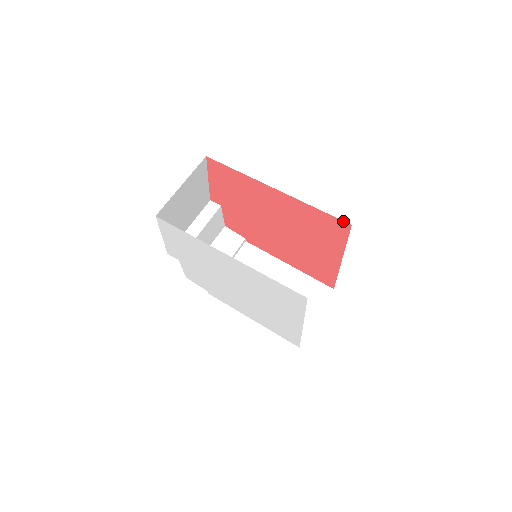
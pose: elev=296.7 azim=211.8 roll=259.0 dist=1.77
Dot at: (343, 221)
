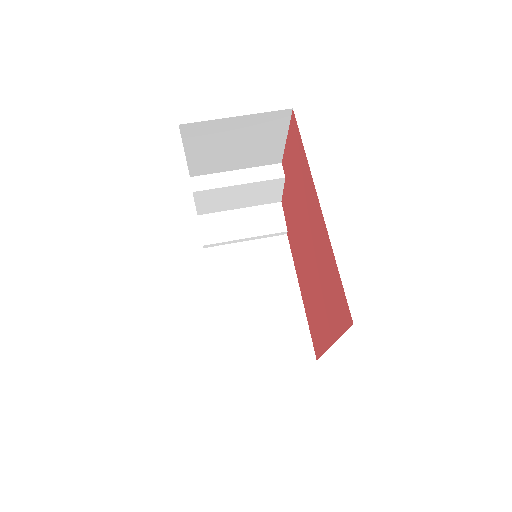
Dot at: occluded
